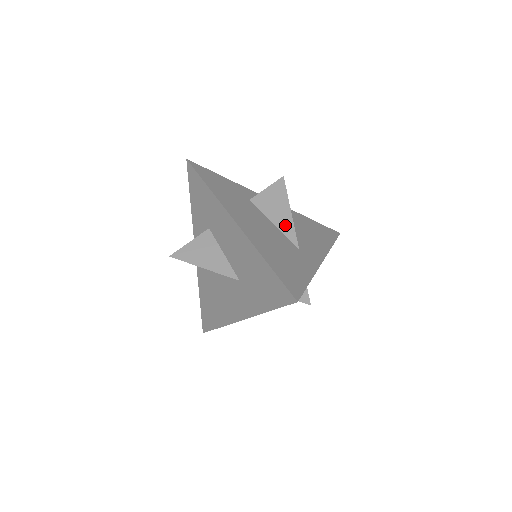
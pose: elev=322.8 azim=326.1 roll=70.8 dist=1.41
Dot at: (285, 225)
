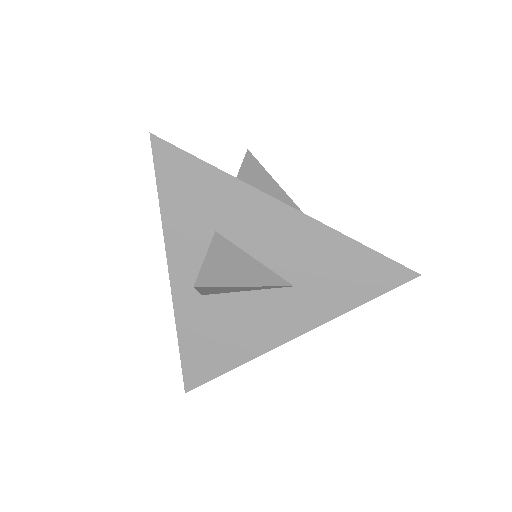
Dot at: occluded
